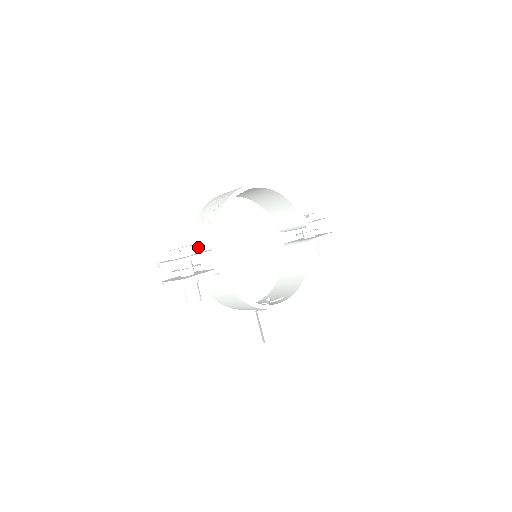
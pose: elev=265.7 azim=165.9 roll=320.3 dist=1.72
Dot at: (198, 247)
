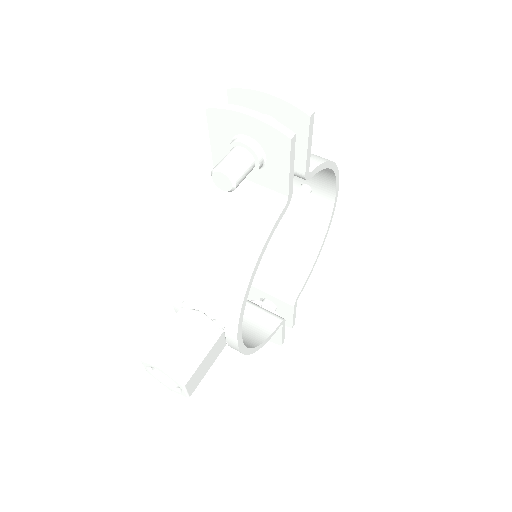
Dot at: occluded
